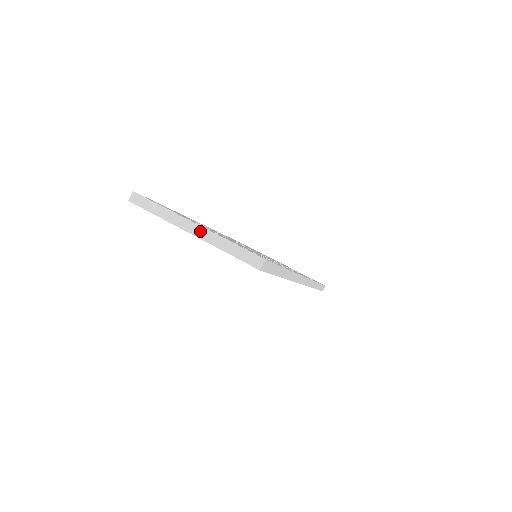
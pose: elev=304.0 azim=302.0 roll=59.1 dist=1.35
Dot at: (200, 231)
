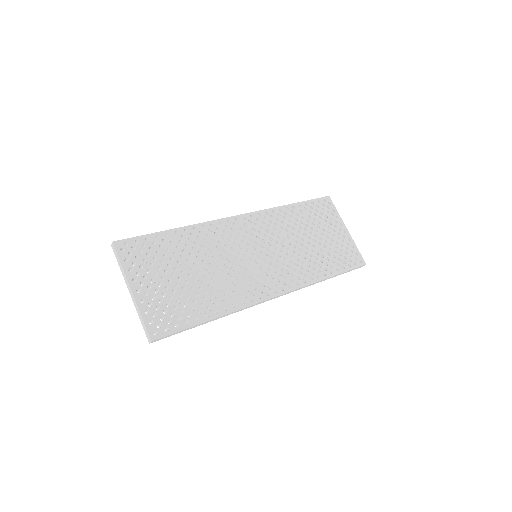
Dot at: (132, 296)
